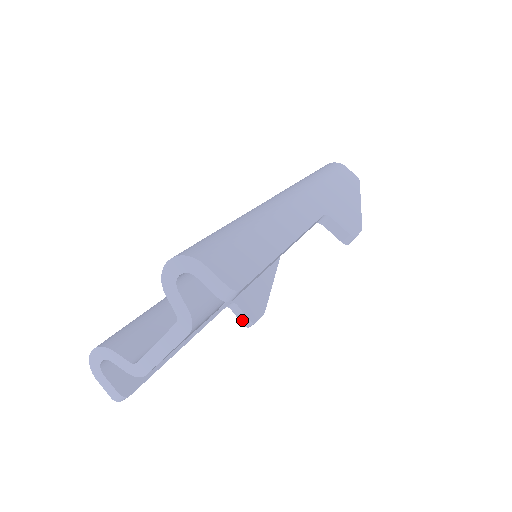
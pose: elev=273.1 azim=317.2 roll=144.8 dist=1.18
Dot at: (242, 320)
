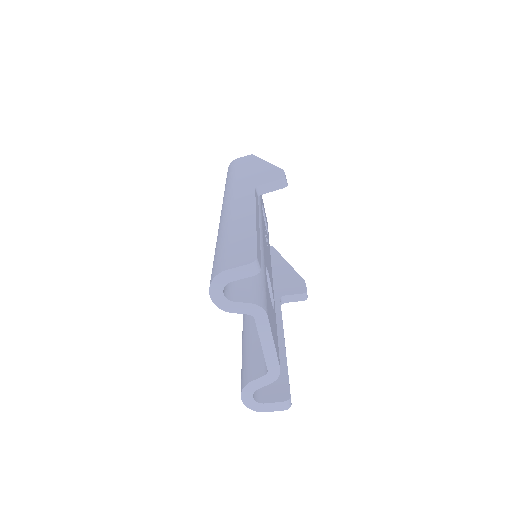
Dot at: (299, 299)
